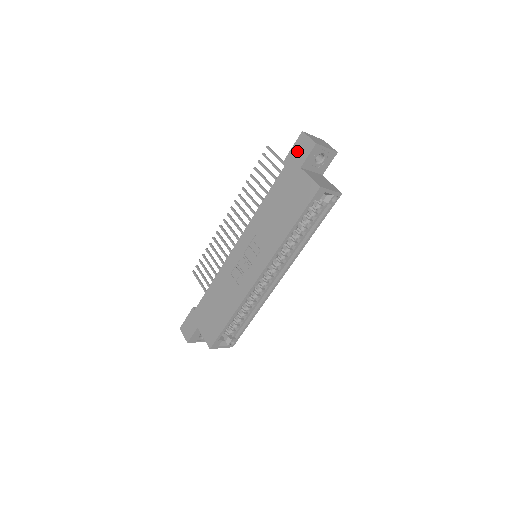
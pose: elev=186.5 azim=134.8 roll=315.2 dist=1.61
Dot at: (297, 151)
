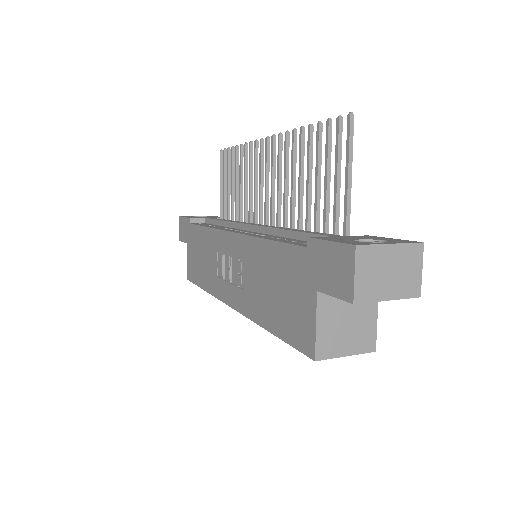
Dot at: (329, 261)
